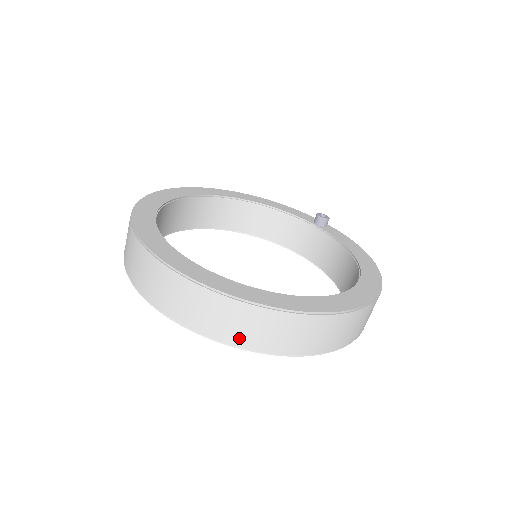
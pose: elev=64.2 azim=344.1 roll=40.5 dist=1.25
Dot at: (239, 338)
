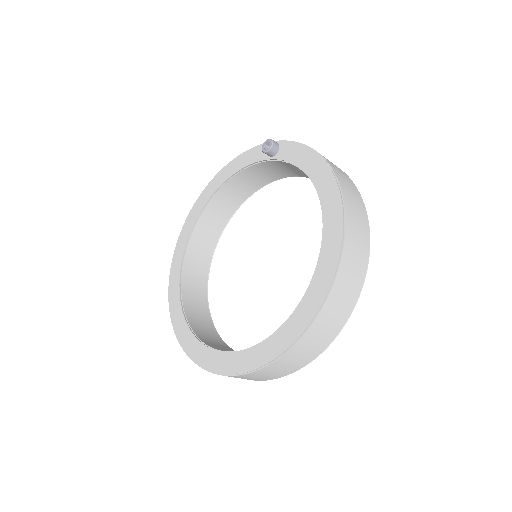
Dot at: (284, 373)
